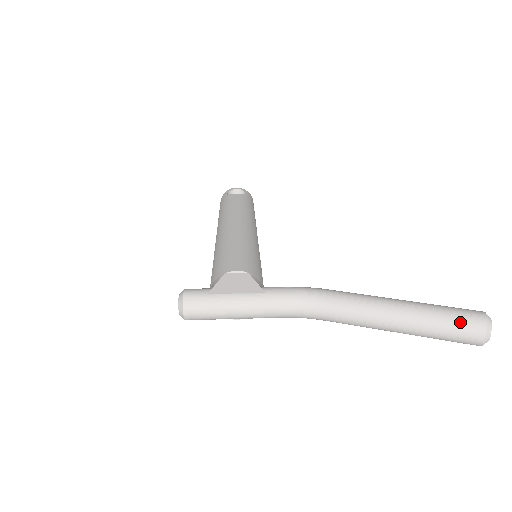
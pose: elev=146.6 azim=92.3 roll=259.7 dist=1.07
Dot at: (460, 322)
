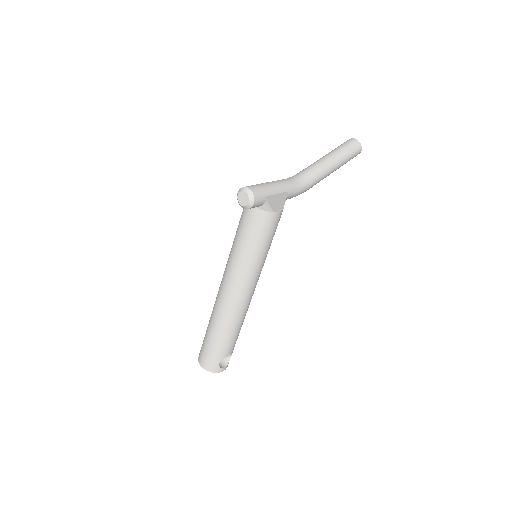
Dot at: (344, 143)
